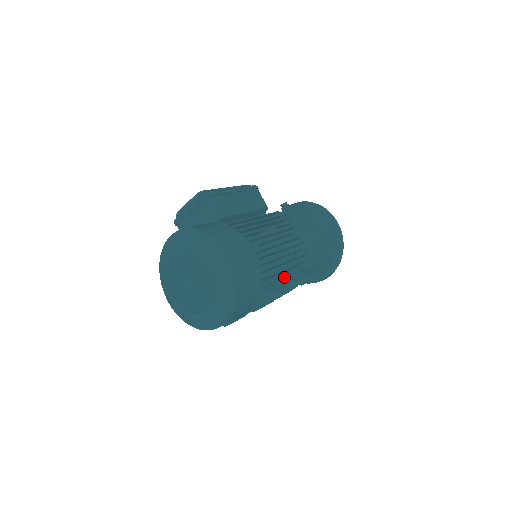
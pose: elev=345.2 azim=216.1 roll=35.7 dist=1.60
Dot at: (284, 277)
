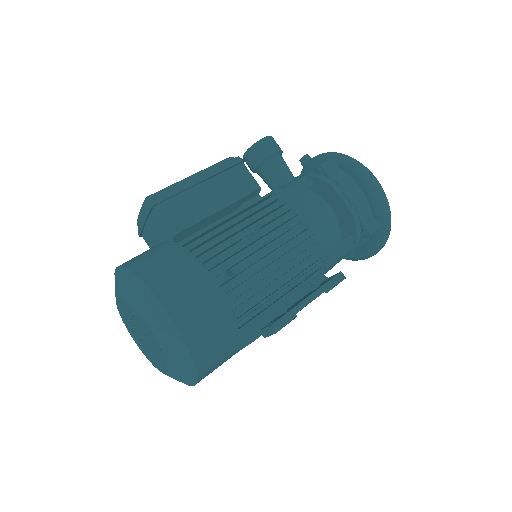
Dot at: (281, 299)
